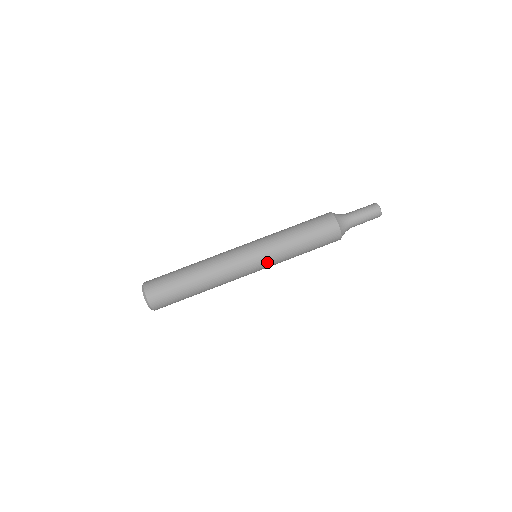
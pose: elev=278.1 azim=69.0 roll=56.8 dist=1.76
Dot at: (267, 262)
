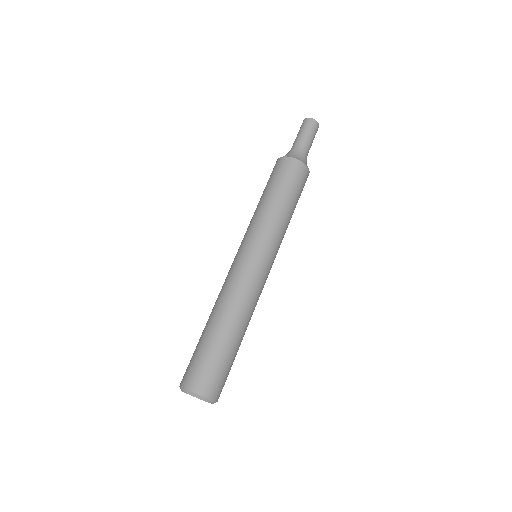
Dot at: occluded
